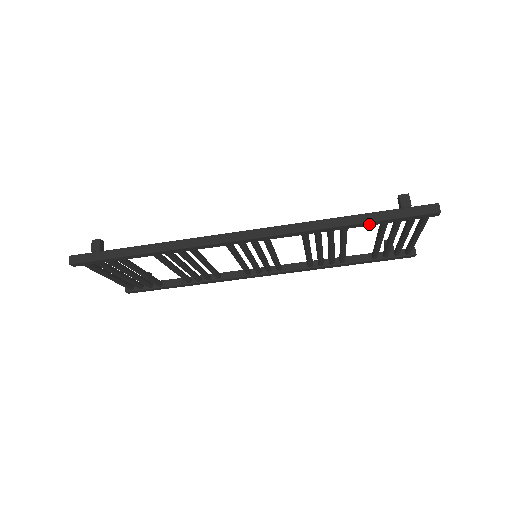
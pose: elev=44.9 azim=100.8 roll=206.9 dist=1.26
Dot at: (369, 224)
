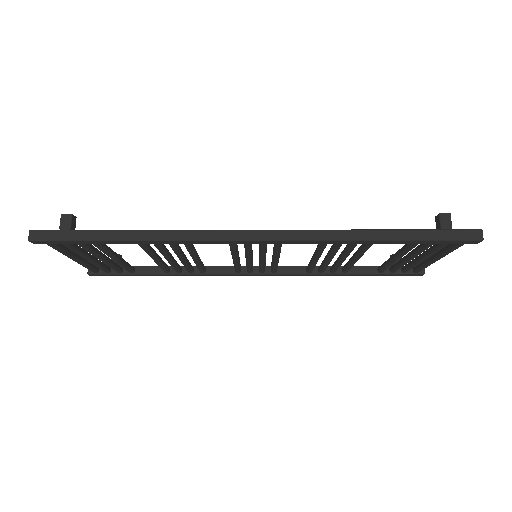
Dot at: (402, 242)
